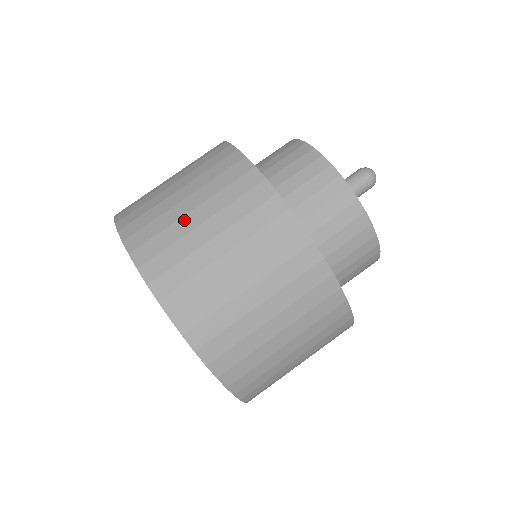
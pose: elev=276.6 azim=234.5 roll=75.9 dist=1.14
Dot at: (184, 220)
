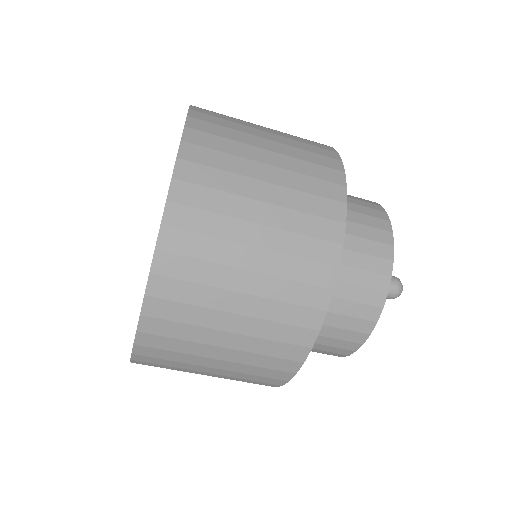
Dot at: (195, 372)
